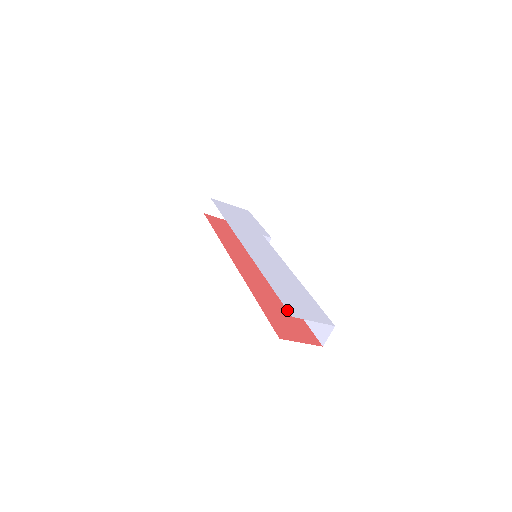
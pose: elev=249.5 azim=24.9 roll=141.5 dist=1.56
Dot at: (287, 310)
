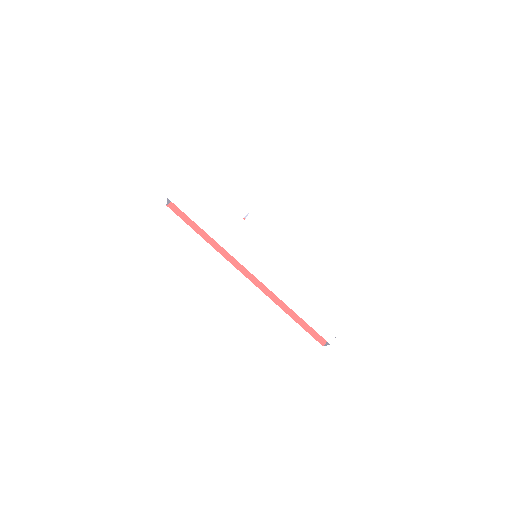
Dot at: (325, 339)
